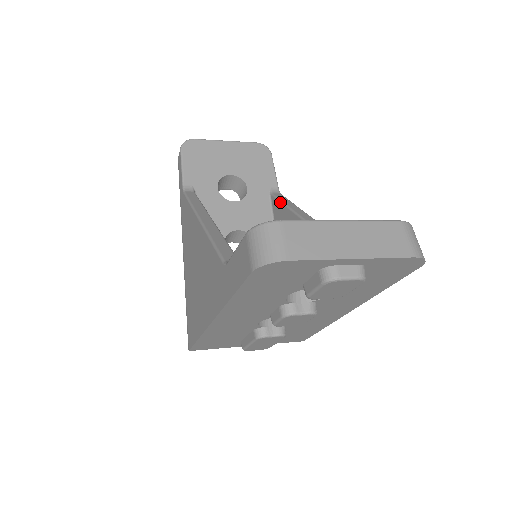
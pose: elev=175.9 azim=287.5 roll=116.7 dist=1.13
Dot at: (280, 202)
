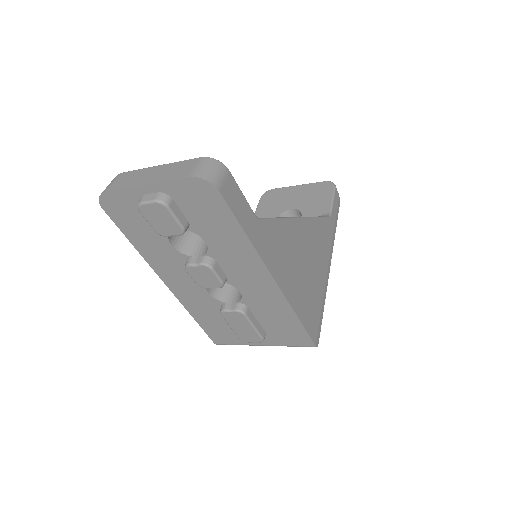
Dot at: occluded
